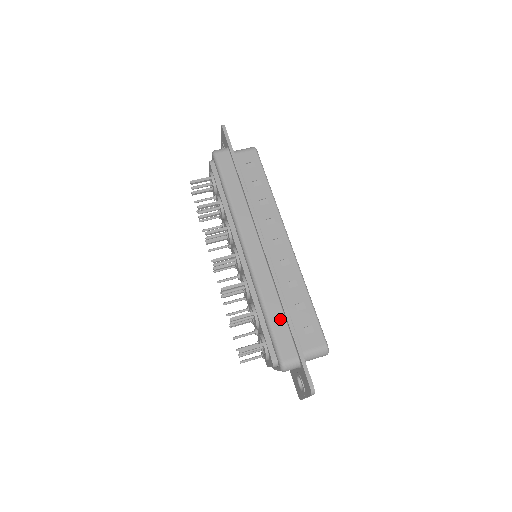
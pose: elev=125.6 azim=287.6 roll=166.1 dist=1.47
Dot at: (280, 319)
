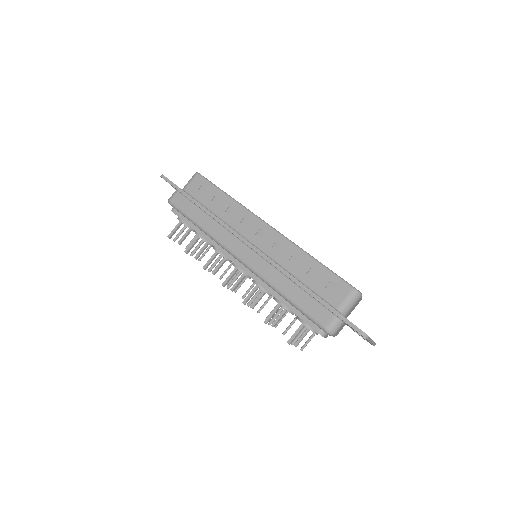
Dot at: (301, 295)
